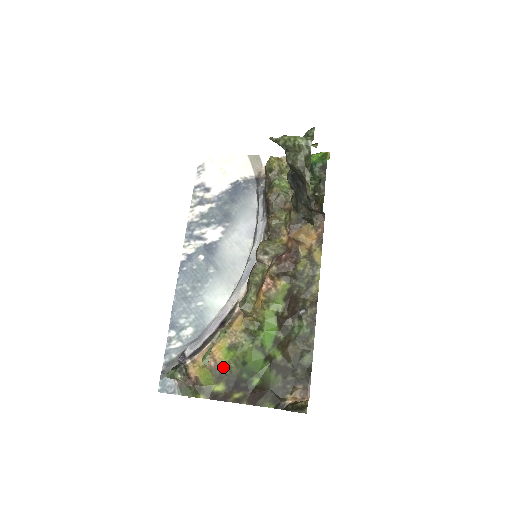
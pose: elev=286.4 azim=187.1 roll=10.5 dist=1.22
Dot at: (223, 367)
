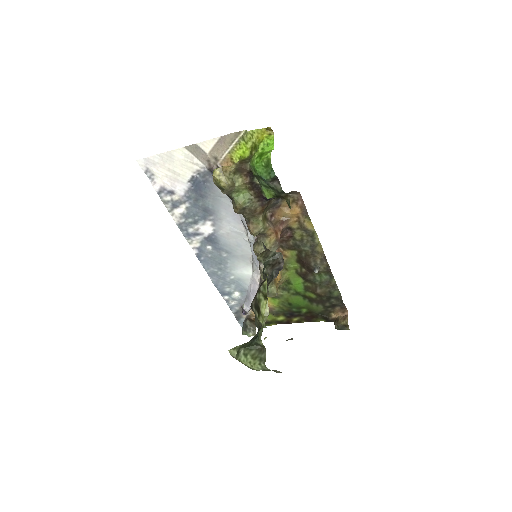
Dot at: (276, 309)
